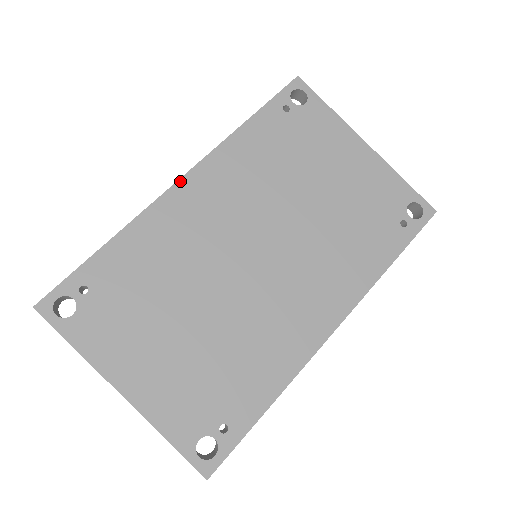
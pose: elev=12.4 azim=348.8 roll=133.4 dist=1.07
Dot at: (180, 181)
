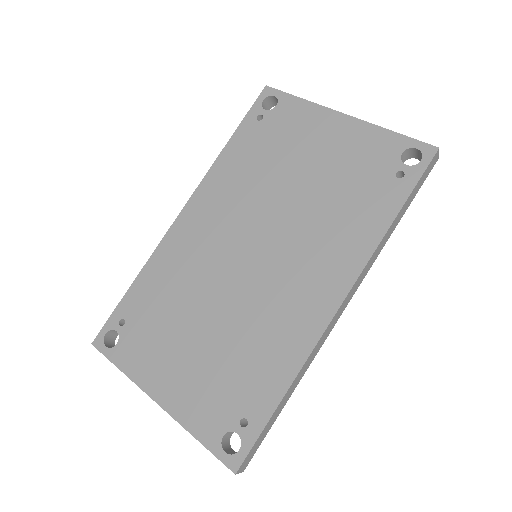
Dot at: (181, 213)
